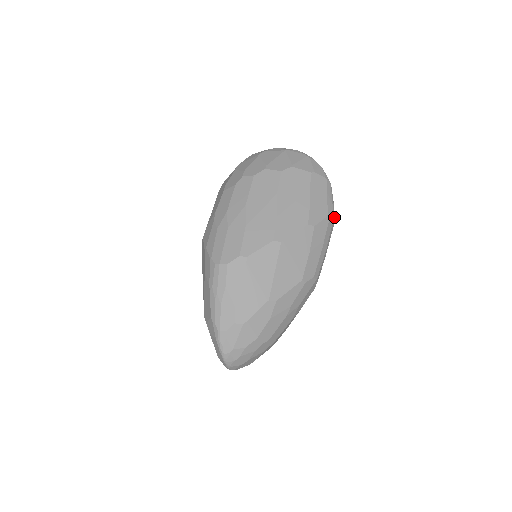
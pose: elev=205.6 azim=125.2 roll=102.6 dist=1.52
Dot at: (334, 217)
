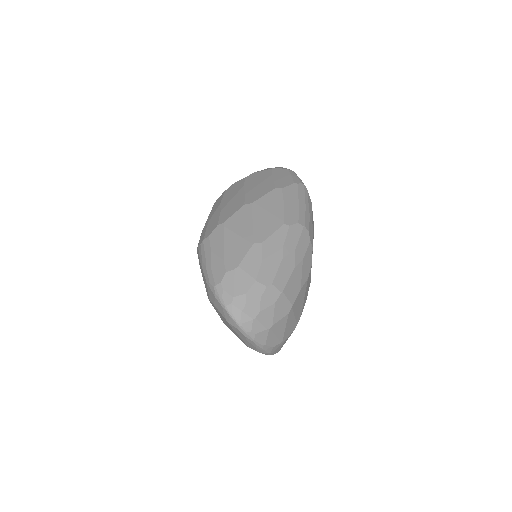
Dot at: (304, 186)
